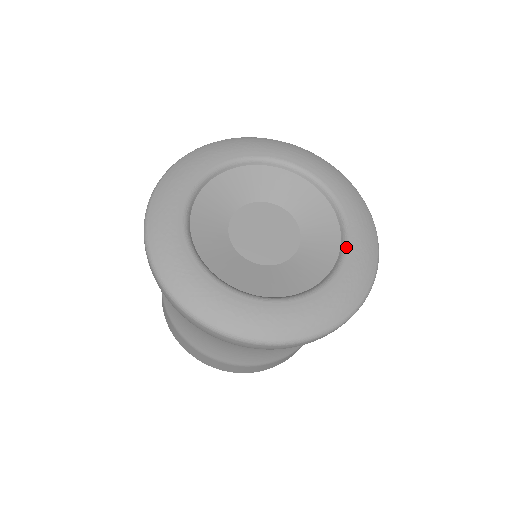
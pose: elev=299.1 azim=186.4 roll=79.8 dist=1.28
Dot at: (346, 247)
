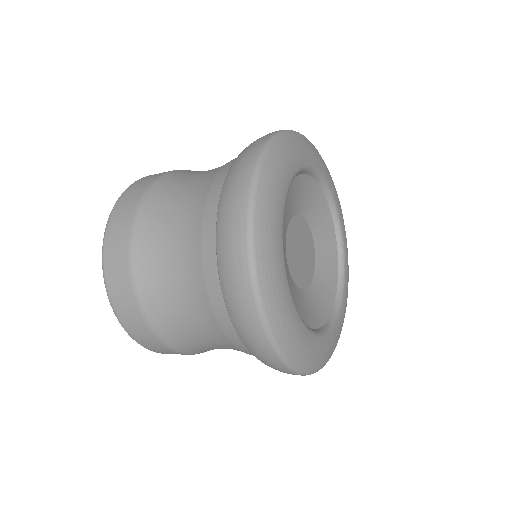
Dot at: (335, 320)
